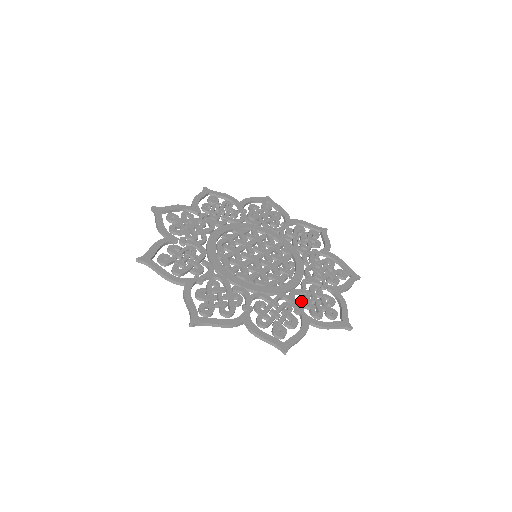
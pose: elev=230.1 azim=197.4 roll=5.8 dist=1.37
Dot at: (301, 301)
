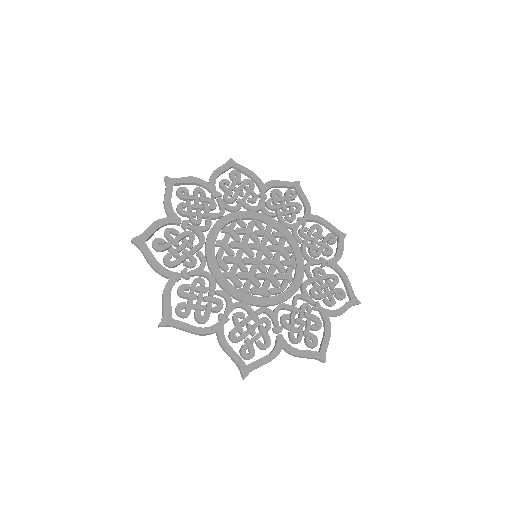
Dot at: (314, 295)
